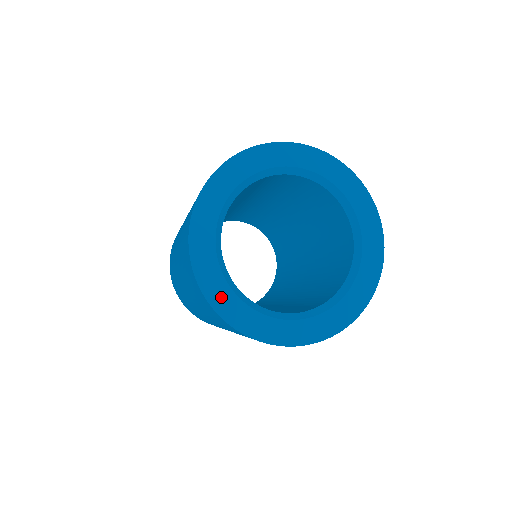
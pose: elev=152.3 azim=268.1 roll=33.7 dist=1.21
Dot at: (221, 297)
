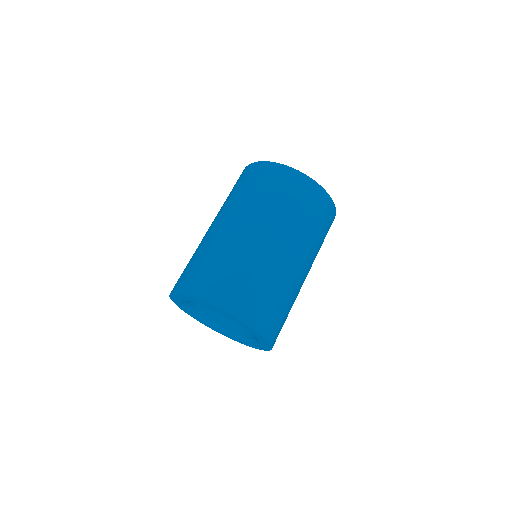
Dot at: occluded
